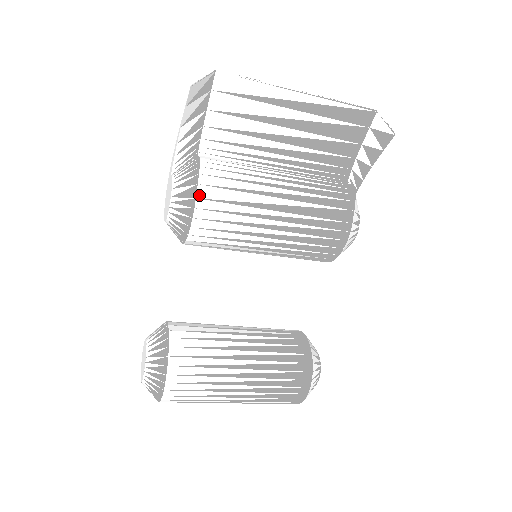
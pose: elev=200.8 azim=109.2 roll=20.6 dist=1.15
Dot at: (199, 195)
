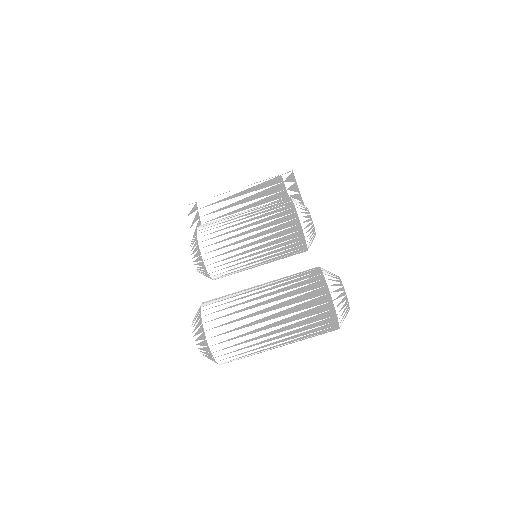
Dot at: (198, 230)
